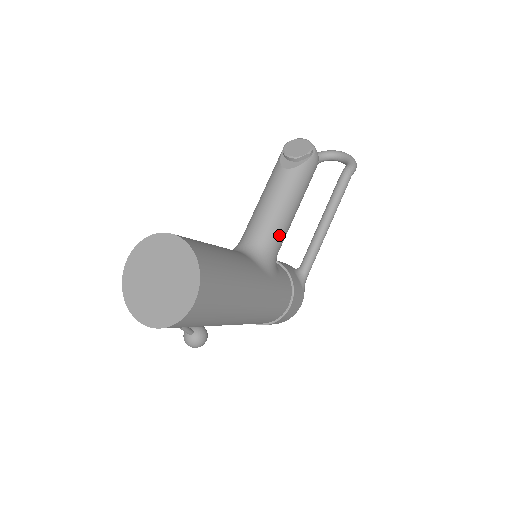
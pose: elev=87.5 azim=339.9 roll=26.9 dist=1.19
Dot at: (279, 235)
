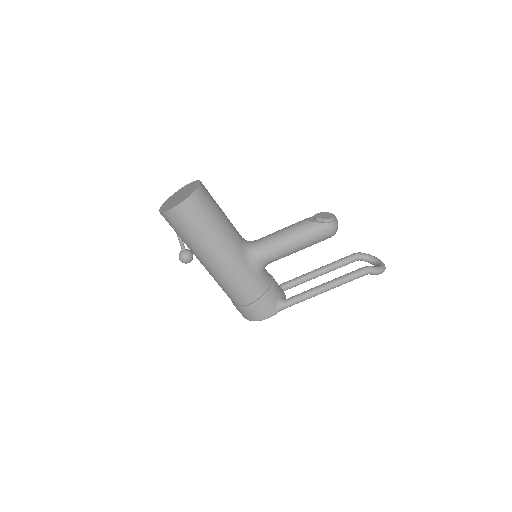
Dot at: (272, 249)
